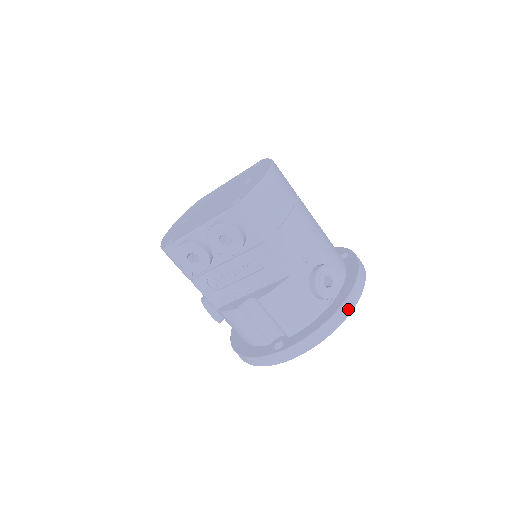
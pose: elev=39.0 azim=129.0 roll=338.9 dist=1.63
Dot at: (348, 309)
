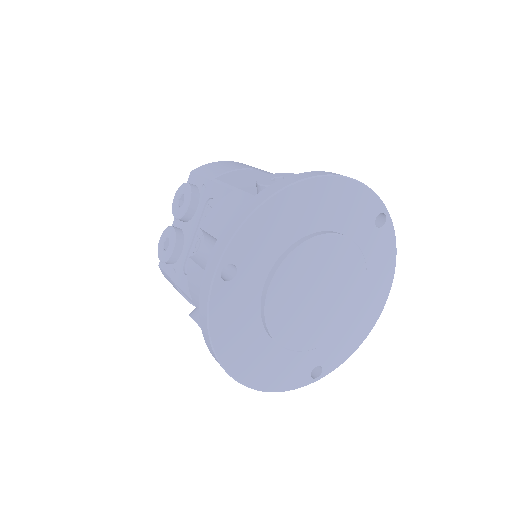
Dot at: (297, 179)
